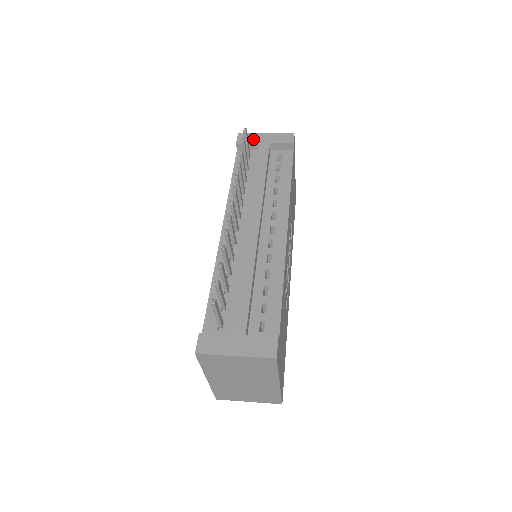
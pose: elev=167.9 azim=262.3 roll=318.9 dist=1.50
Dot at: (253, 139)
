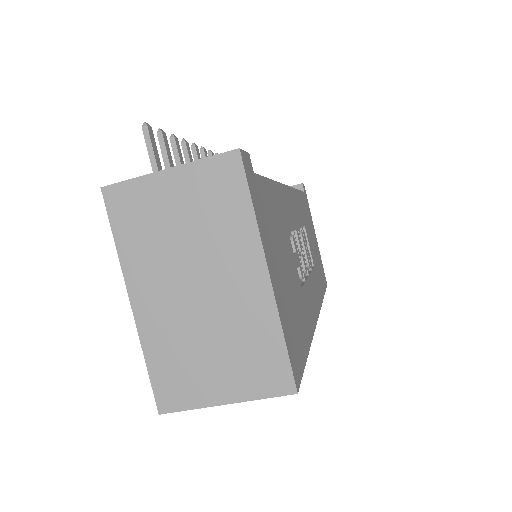
Dot at: occluded
